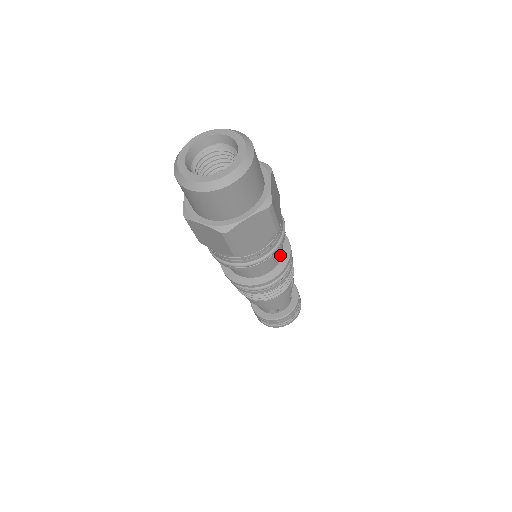
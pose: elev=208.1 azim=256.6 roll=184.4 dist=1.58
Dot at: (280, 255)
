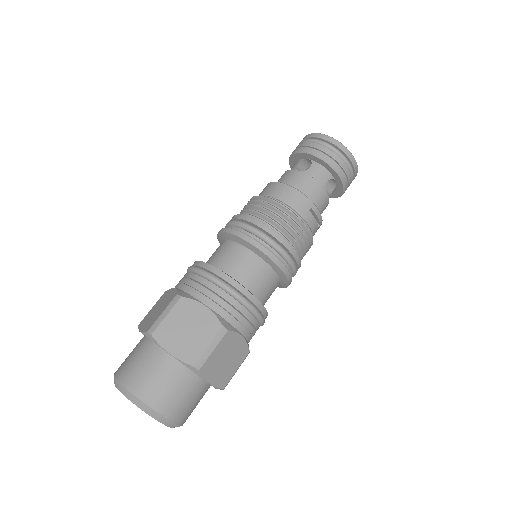
Dot at: (276, 285)
